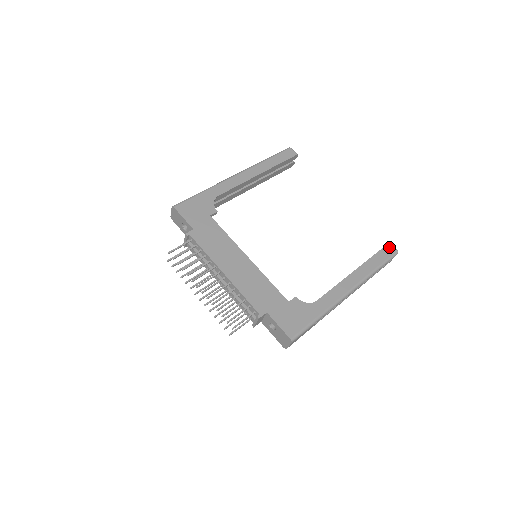
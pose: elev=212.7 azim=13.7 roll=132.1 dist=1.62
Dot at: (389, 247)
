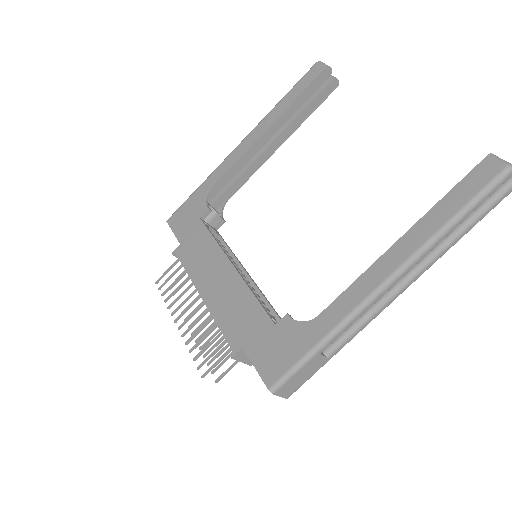
Dot at: (485, 165)
